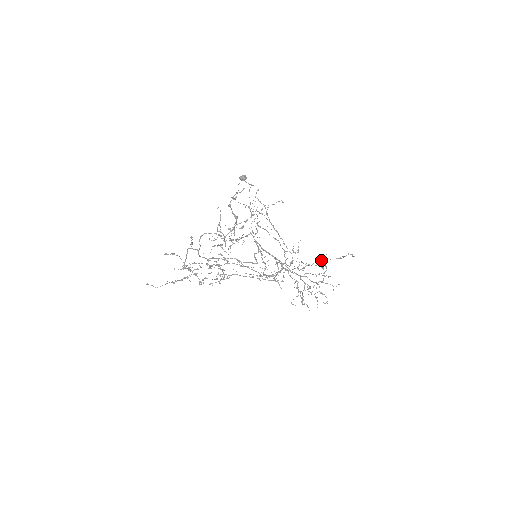
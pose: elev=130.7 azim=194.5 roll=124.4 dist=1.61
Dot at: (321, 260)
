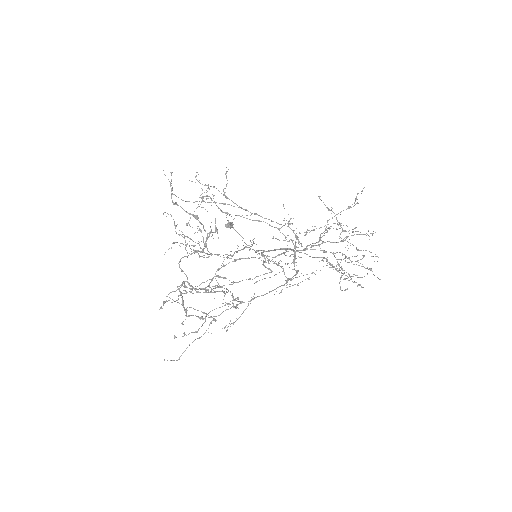
Dot at: occluded
